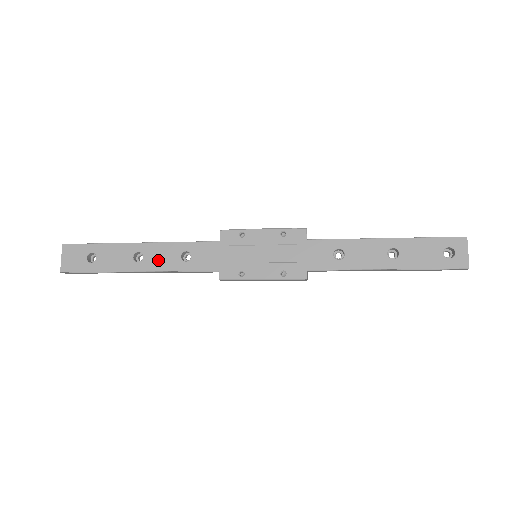
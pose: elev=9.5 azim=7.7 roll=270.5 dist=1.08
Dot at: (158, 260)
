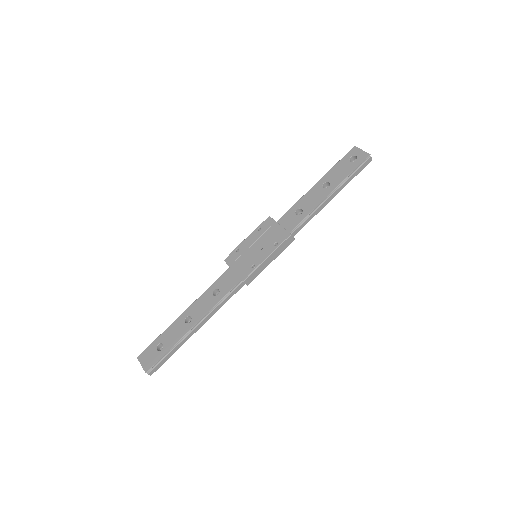
Dot at: (201, 310)
